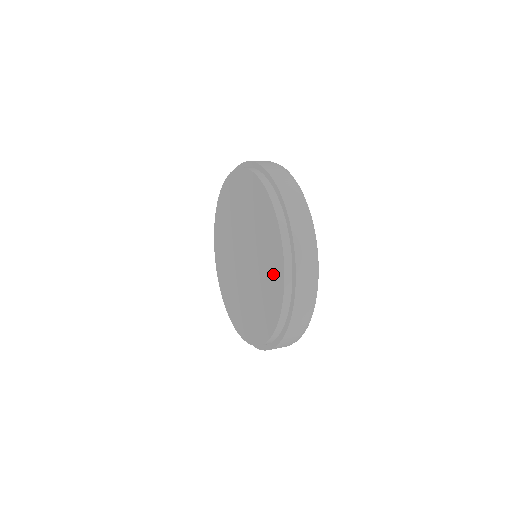
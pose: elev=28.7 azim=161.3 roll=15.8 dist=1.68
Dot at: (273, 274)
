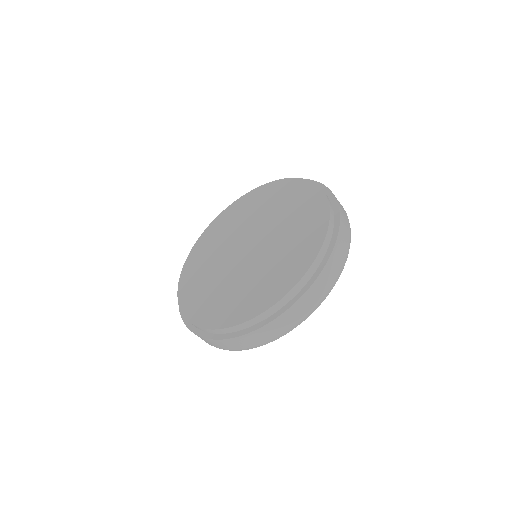
Dot at: (269, 288)
